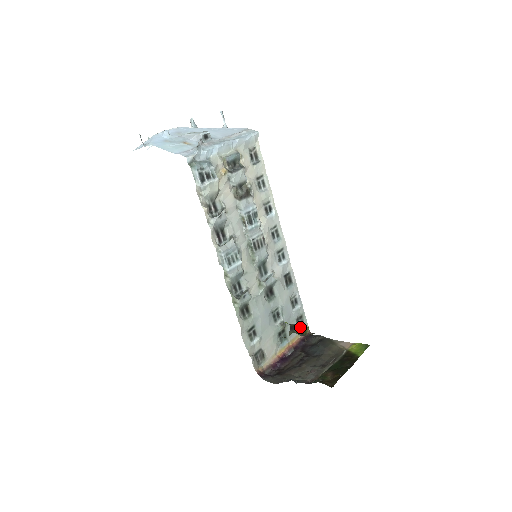
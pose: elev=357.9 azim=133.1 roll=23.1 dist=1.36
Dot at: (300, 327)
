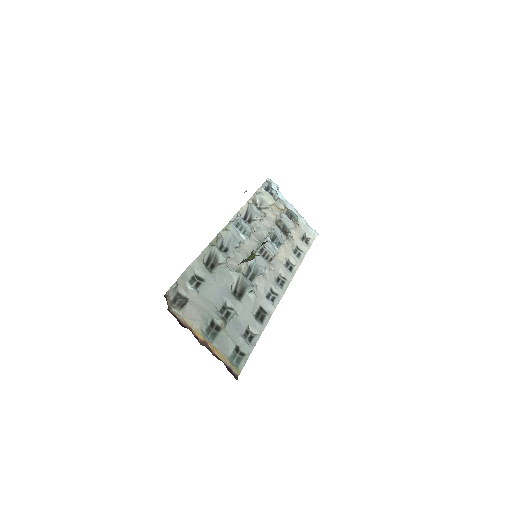
Dot at: occluded
